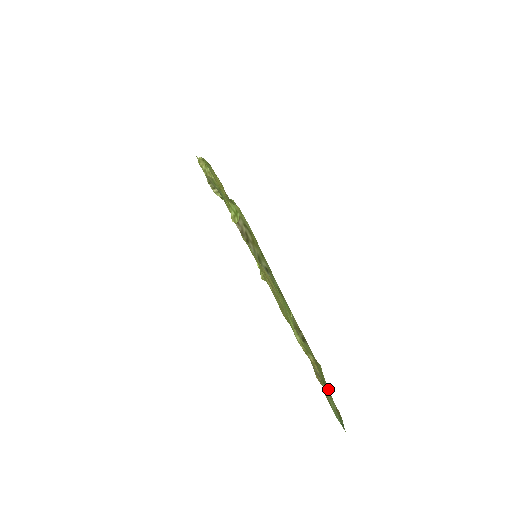
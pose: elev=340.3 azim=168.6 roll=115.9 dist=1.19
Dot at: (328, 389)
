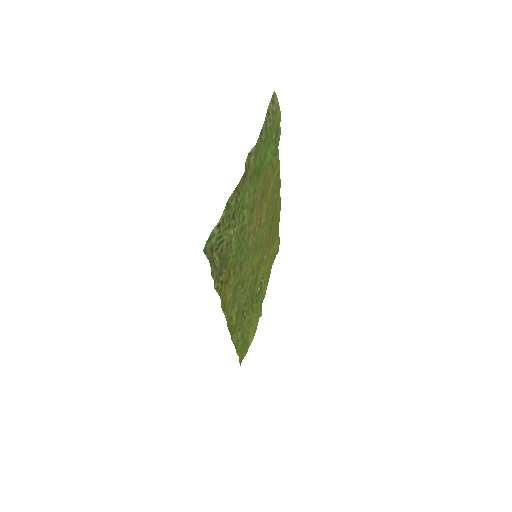
Dot at: (224, 225)
